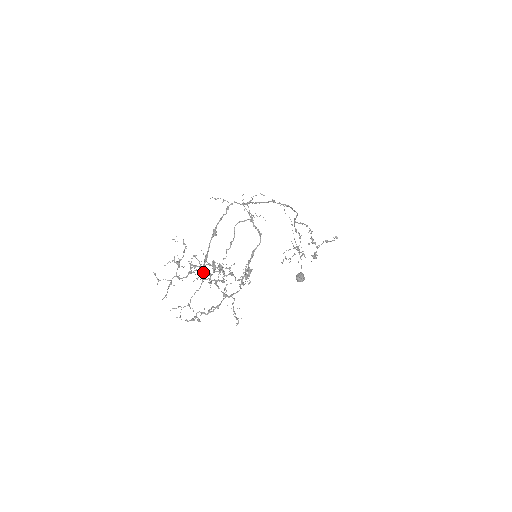
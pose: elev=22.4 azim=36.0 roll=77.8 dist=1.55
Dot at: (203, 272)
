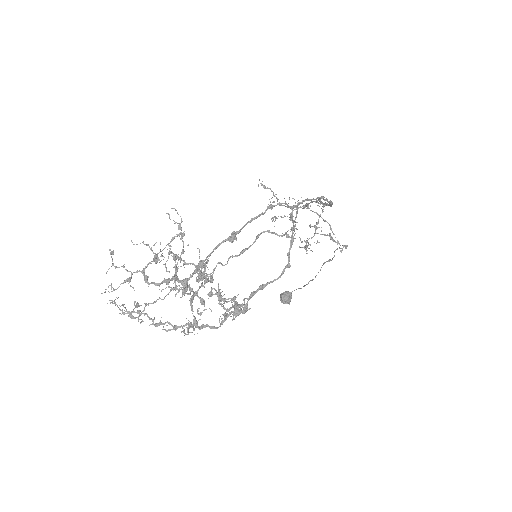
Dot at: (185, 287)
